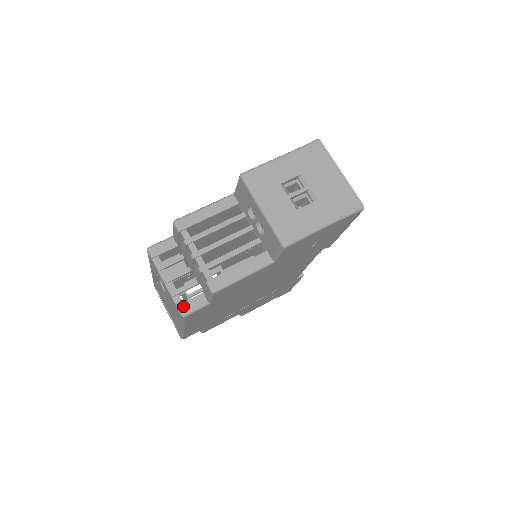
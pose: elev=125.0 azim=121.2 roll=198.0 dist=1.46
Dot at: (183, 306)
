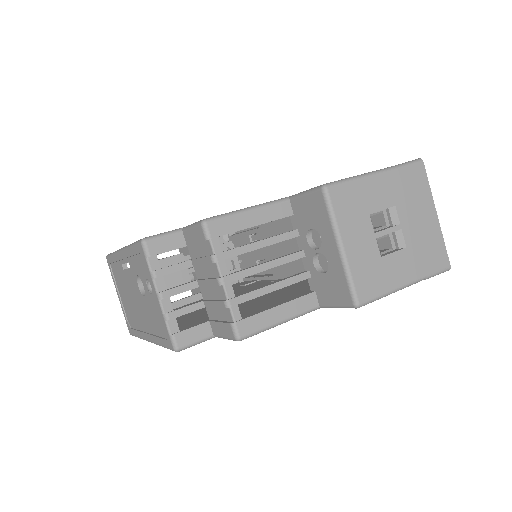
Dot at: (179, 337)
